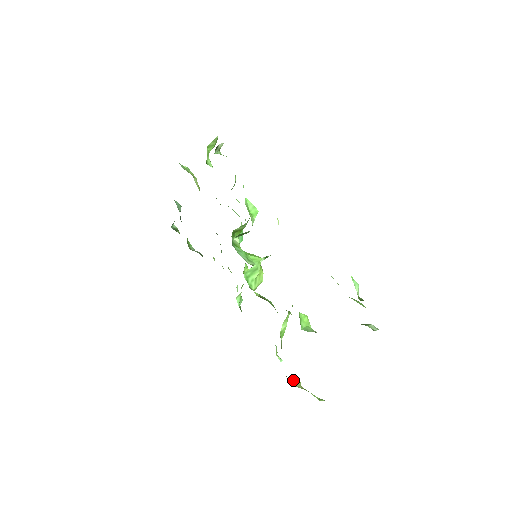
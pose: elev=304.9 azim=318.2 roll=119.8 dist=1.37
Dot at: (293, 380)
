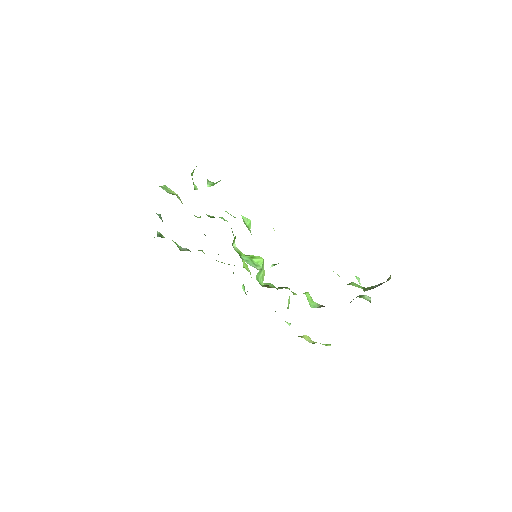
Dot at: (305, 338)
